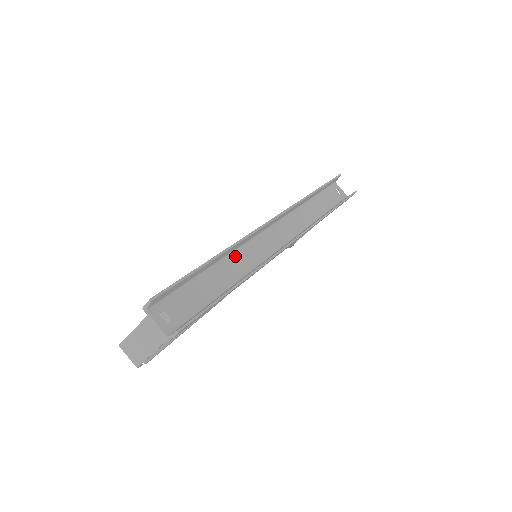
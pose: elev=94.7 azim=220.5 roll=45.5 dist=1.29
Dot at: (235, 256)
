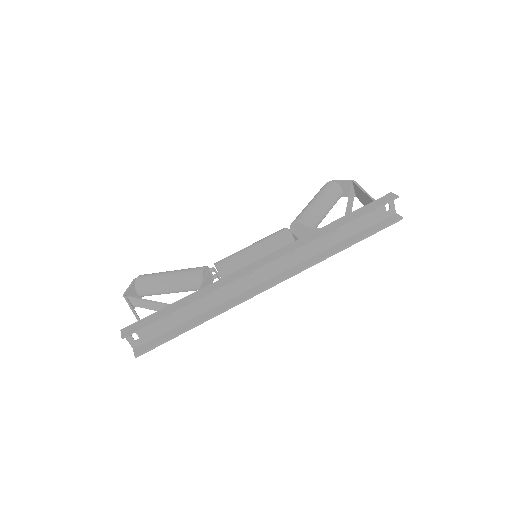
Dot at: occluded
